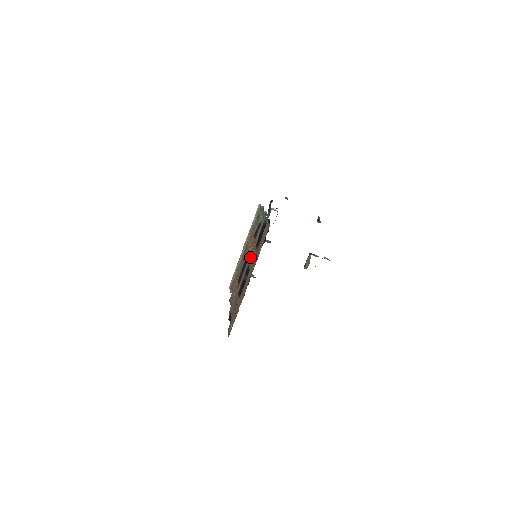
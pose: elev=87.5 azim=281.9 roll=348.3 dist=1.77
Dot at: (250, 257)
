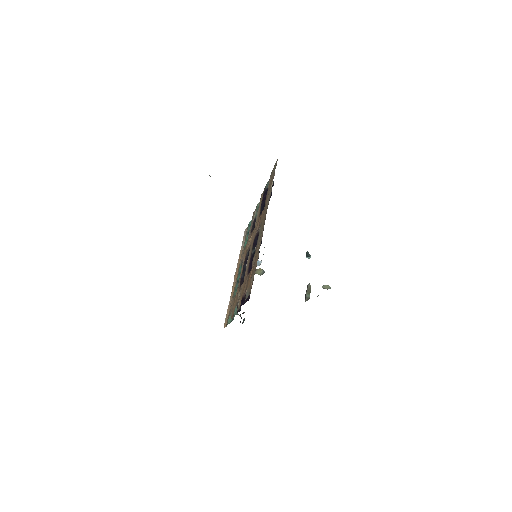
Dot at: (254, 234)
